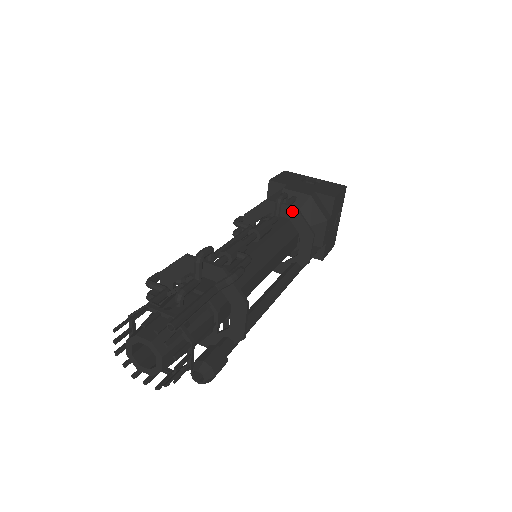
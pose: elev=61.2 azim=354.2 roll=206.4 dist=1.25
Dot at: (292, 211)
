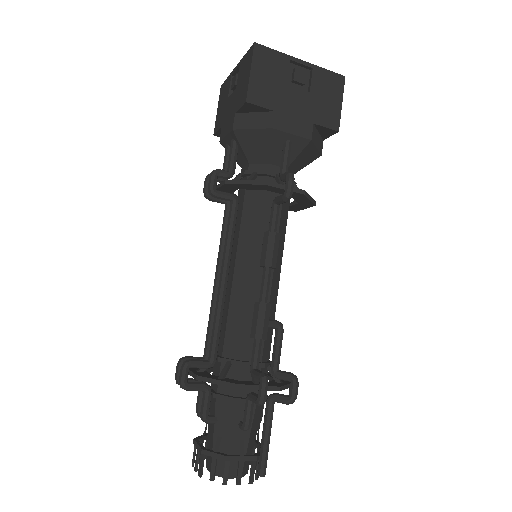
Dot at: (297, 195)
